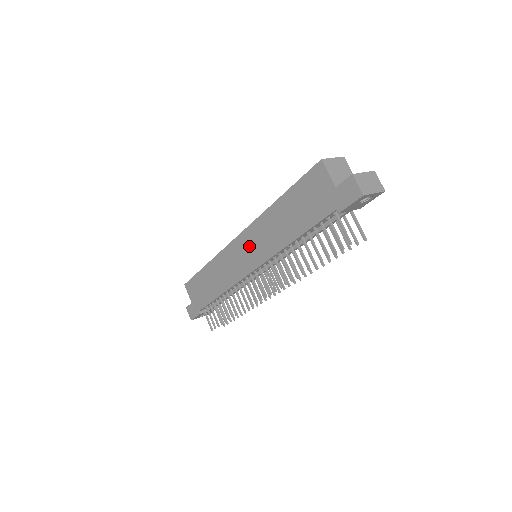
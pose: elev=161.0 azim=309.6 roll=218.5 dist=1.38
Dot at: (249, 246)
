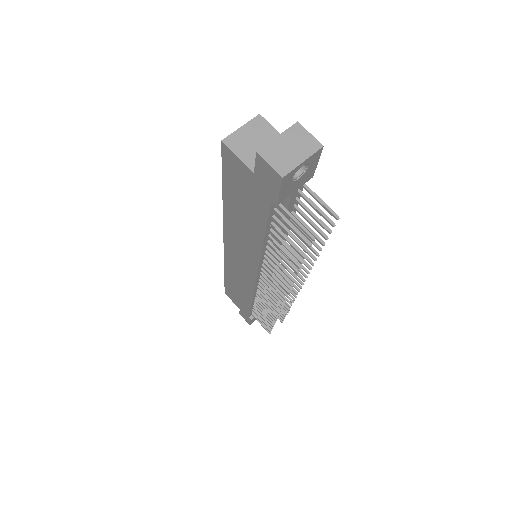
Dot at: (237, 253)
